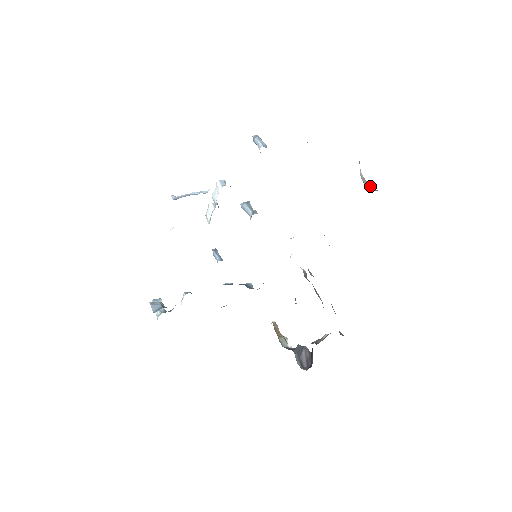
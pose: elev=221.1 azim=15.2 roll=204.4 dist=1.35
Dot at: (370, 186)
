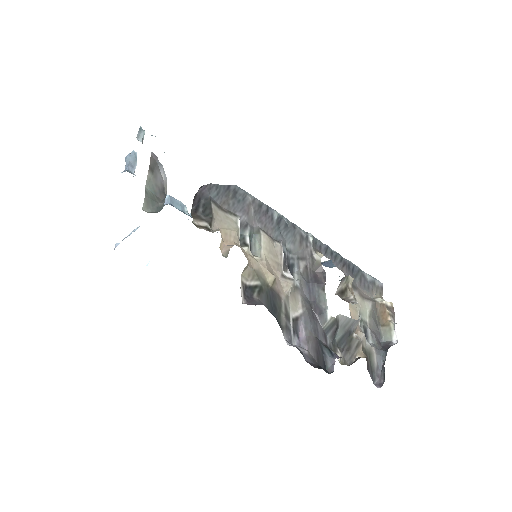
Dot at: (164, 201)
